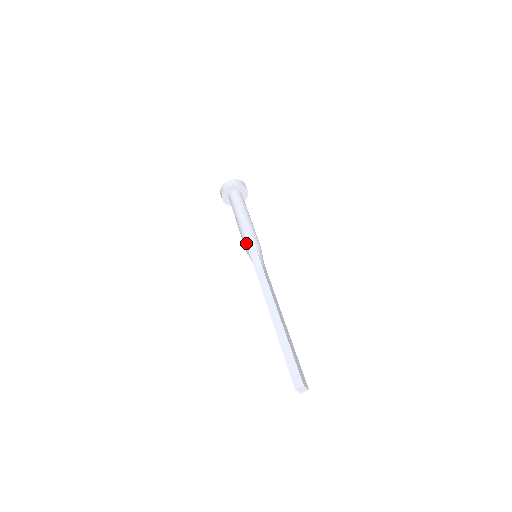
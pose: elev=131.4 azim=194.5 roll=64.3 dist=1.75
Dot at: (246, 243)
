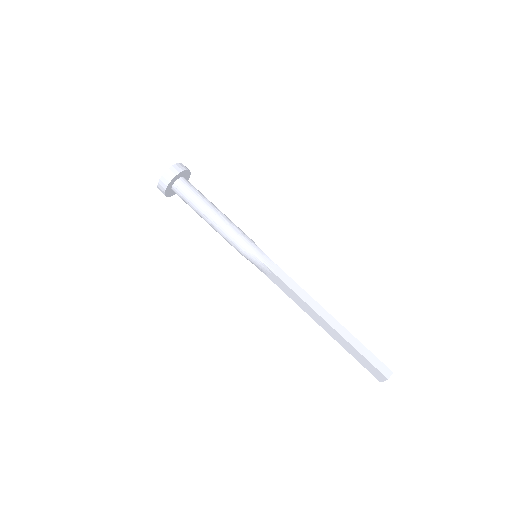
Dot at: (242, 242)
